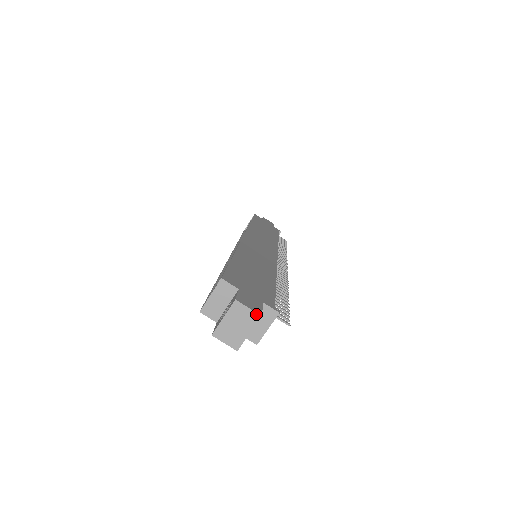
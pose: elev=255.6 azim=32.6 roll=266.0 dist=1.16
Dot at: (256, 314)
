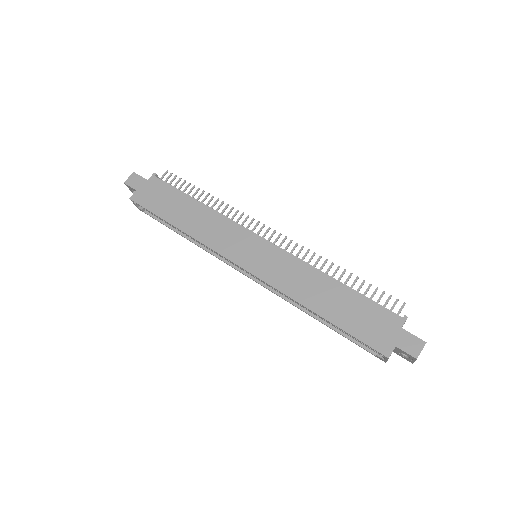
Dot at: occluded
